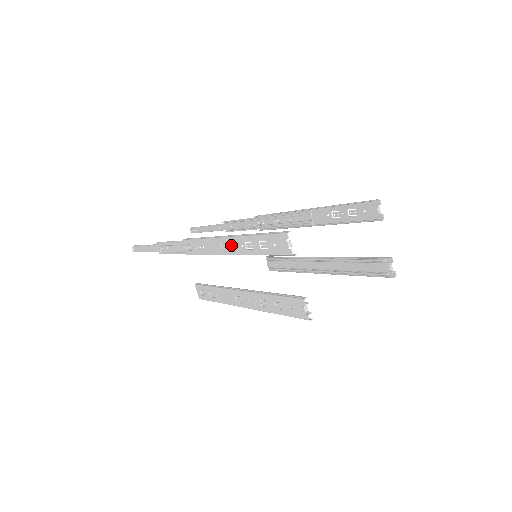
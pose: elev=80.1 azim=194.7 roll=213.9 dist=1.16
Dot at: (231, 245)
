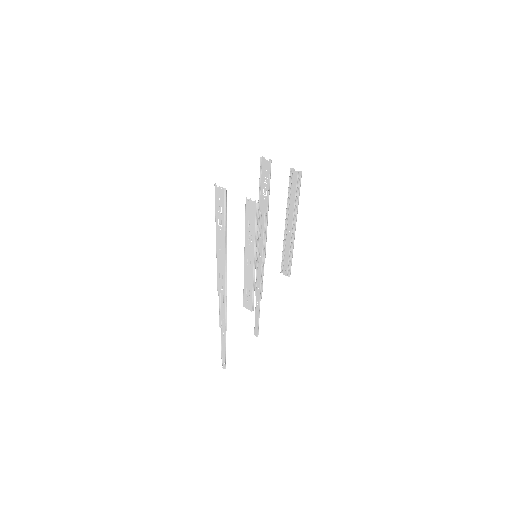
Dot at: (220, 240)
